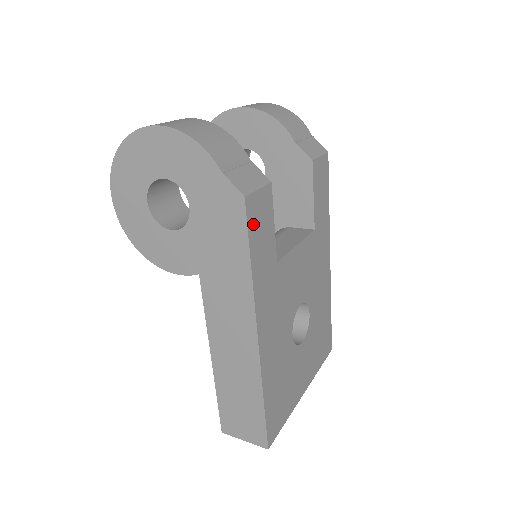
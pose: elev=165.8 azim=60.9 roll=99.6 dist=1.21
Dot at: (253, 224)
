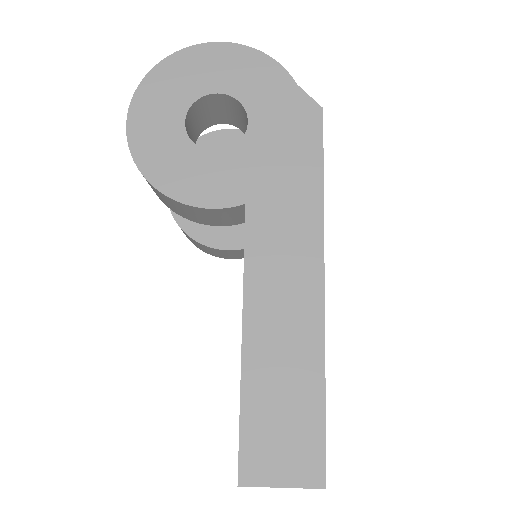
Dot at: occluded
